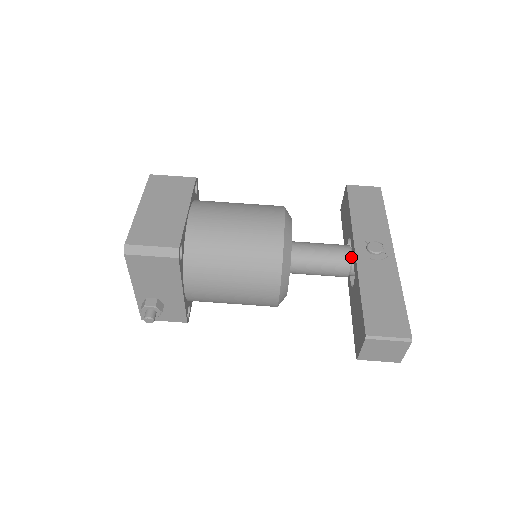
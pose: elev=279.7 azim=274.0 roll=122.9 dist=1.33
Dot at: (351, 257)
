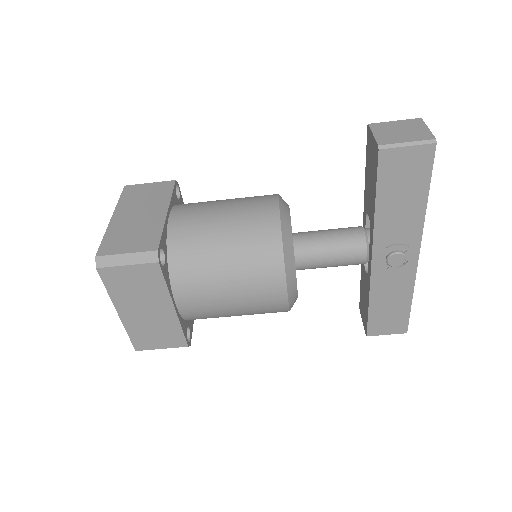
Dot at: (366, 262)
